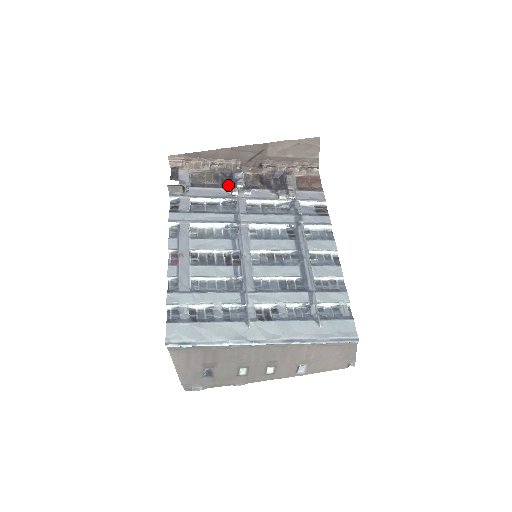
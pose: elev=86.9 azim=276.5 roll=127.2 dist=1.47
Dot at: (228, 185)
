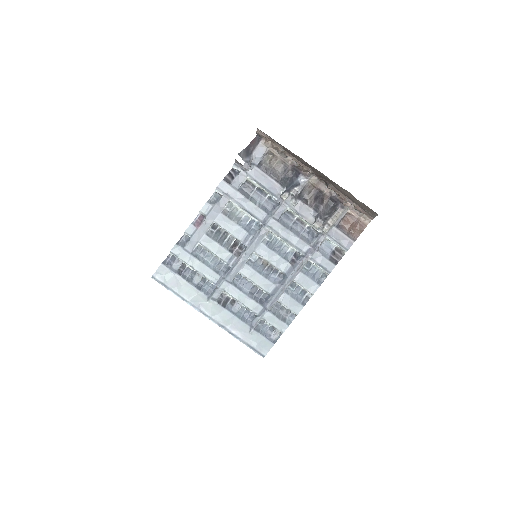
Dot at: (287, 183)
